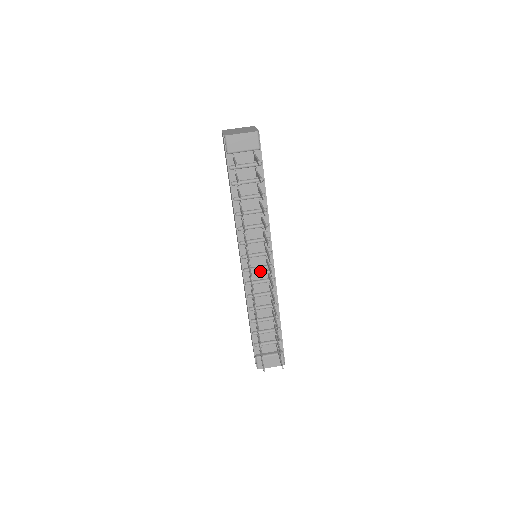
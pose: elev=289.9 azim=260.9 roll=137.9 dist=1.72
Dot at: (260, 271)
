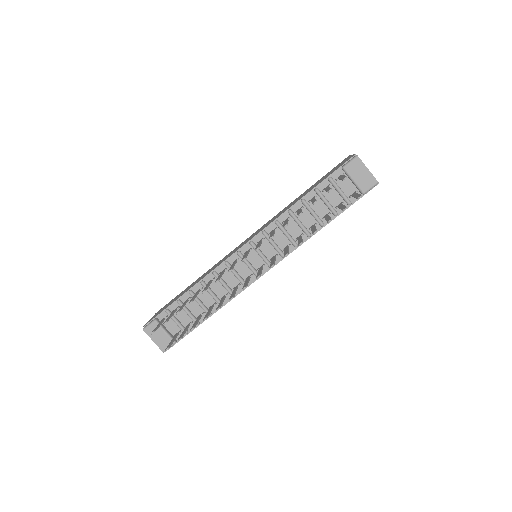
Dot at: (246, 268)
